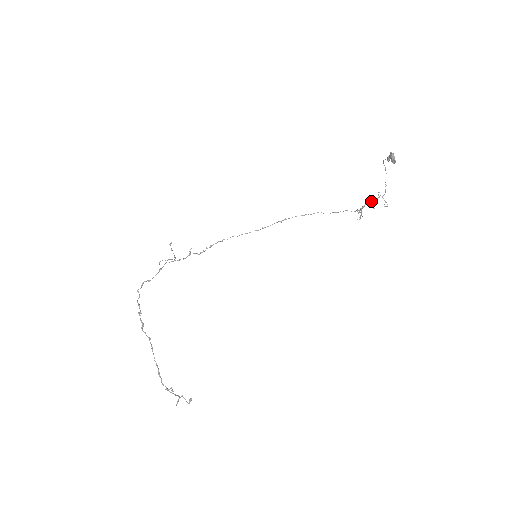
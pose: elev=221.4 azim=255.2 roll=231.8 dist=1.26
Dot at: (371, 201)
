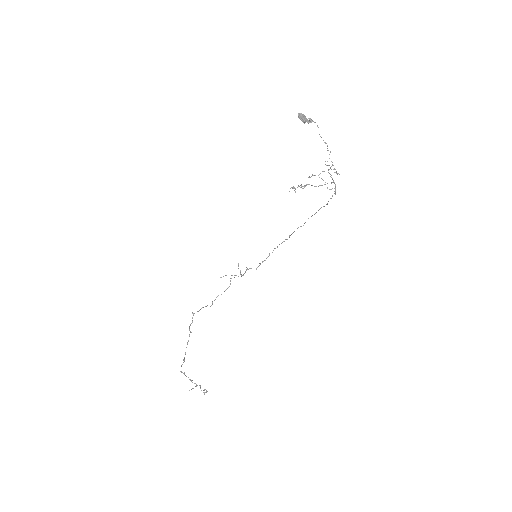
Dot at: (330, 174)
